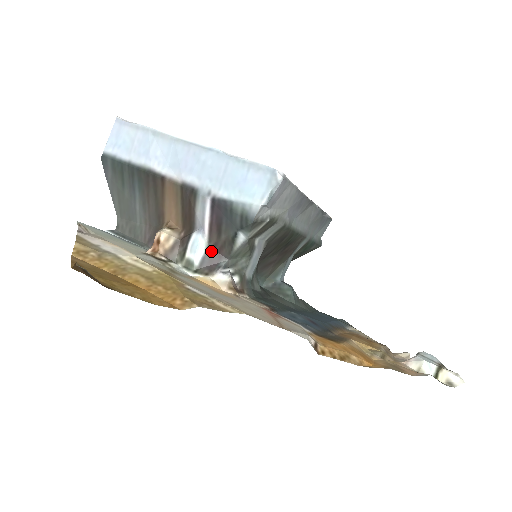
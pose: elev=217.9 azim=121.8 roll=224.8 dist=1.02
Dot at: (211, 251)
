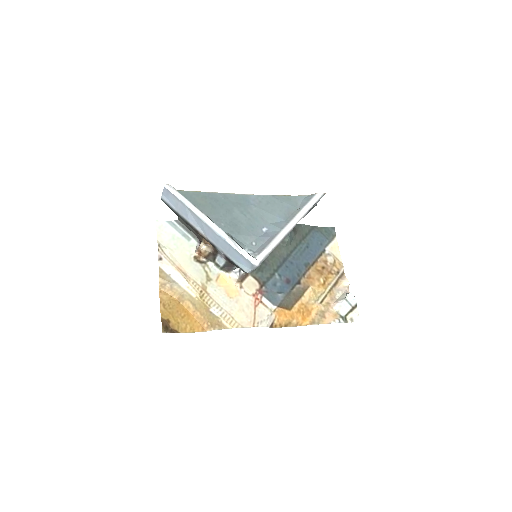
Dot at: (228, 263)
